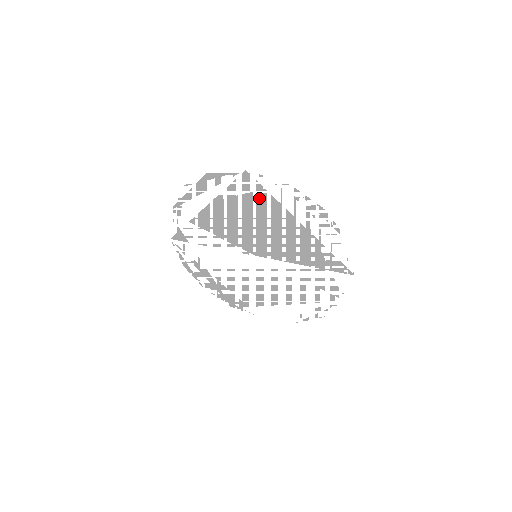
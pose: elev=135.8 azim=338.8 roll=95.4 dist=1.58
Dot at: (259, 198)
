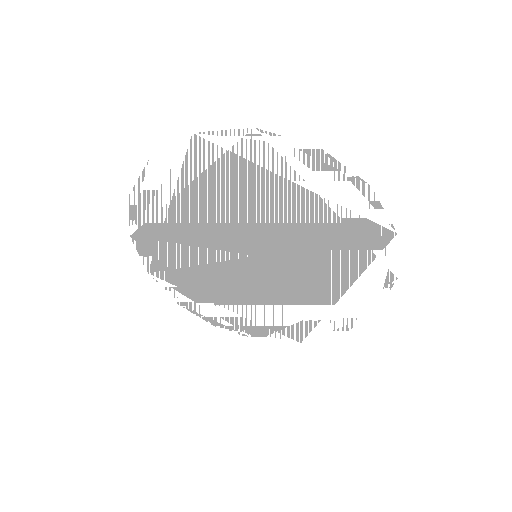
Dot at: (226, 168)
